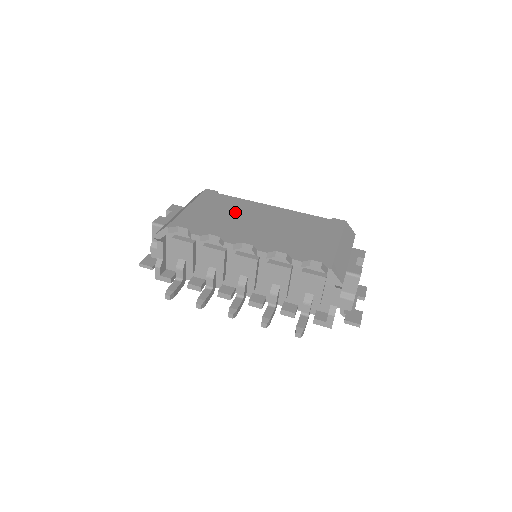
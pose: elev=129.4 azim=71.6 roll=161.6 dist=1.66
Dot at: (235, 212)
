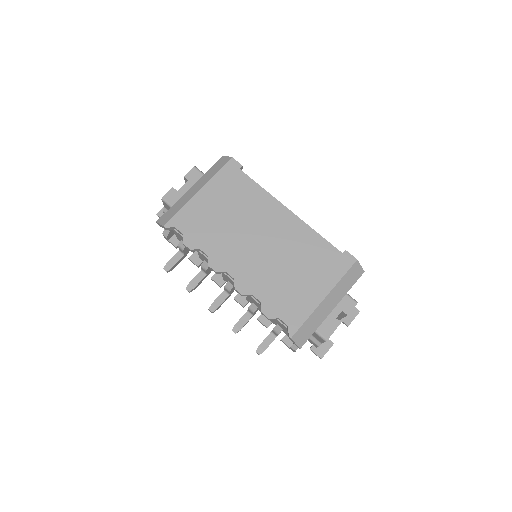
Dot at: (243, 214)
